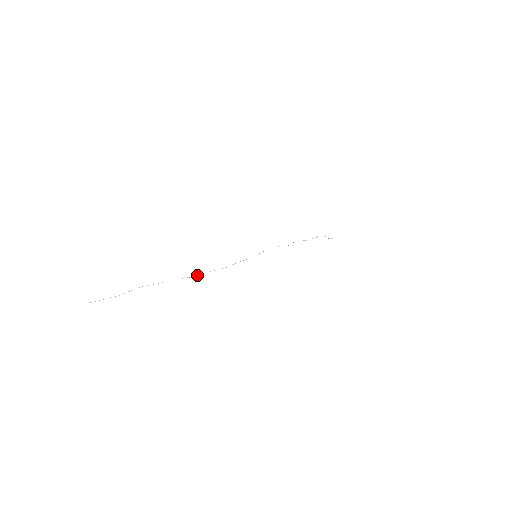
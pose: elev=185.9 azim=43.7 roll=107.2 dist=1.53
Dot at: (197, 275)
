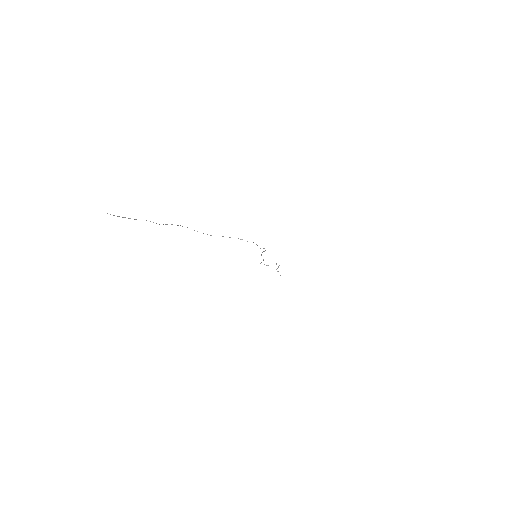
Dot at: occluded
